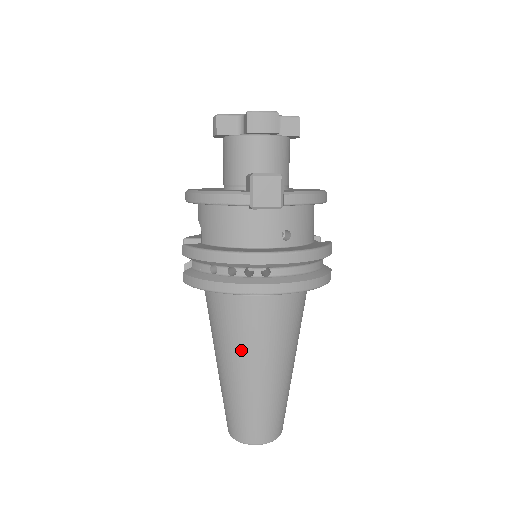
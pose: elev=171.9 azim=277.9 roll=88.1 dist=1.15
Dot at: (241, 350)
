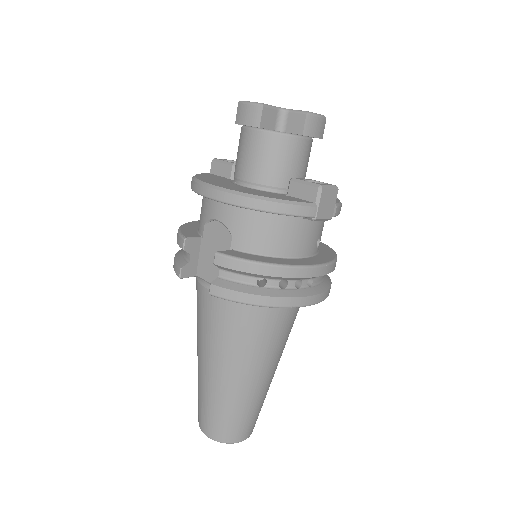
Dot at: (258, 357)
